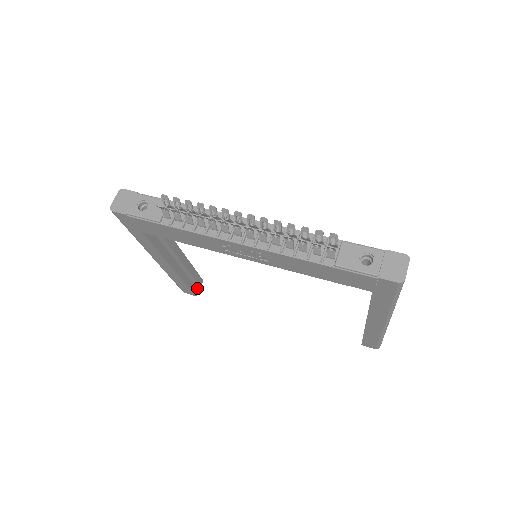
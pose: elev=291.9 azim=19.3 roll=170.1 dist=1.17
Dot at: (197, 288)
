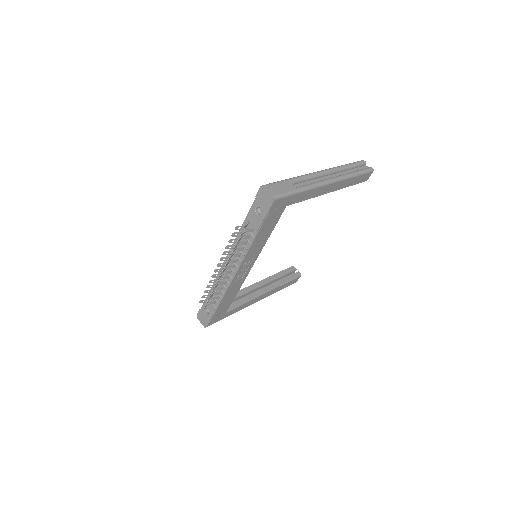
Dot at: (295, 273)
